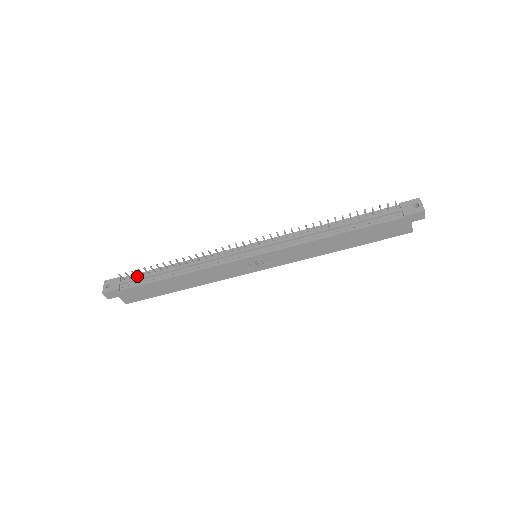
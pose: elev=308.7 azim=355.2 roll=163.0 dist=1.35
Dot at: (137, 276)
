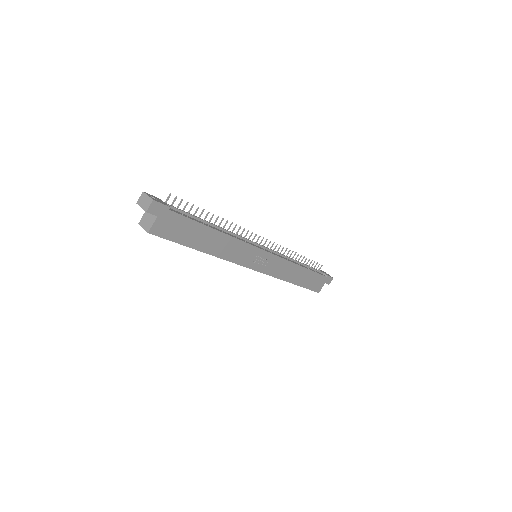
Dot at: occluded
